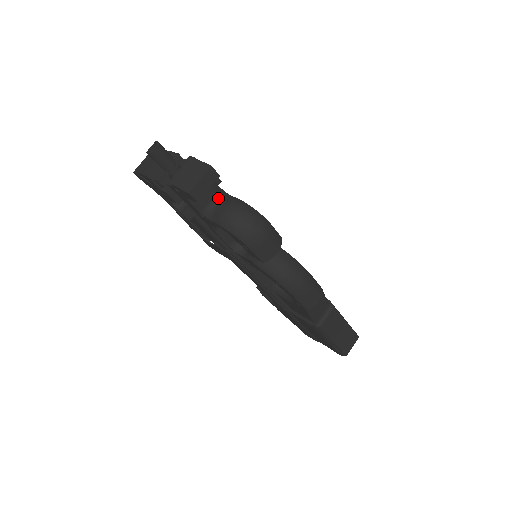
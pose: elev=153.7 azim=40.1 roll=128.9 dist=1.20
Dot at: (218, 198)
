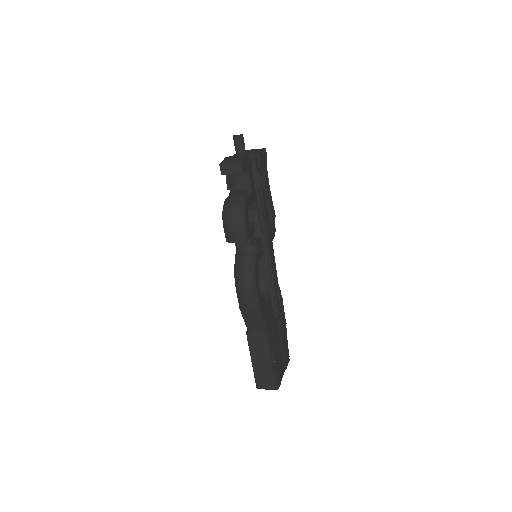
Dot at: (242, 188)
